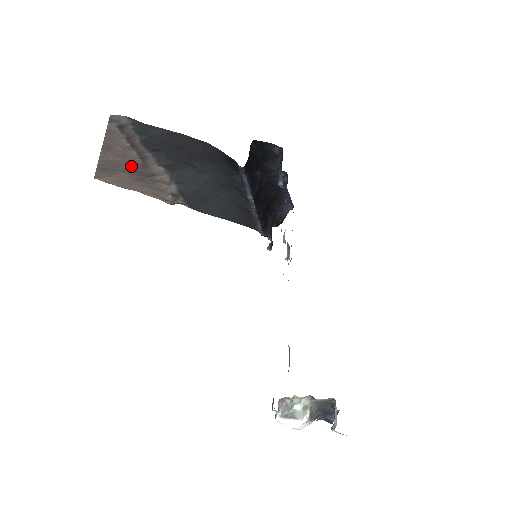
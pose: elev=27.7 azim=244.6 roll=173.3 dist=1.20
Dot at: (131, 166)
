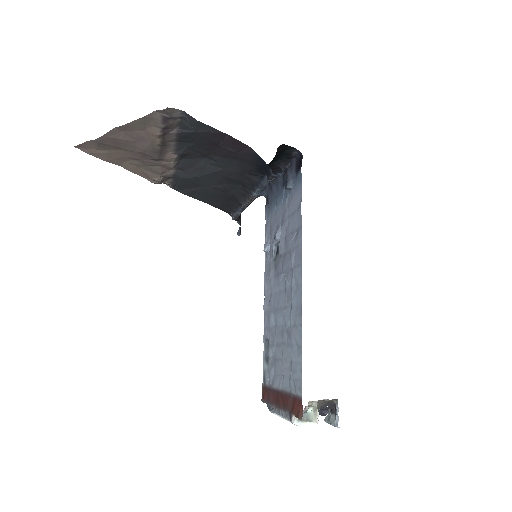
Dot at: (141, 149)
